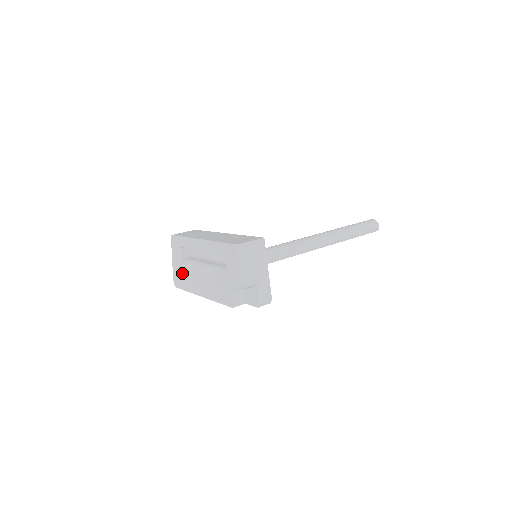
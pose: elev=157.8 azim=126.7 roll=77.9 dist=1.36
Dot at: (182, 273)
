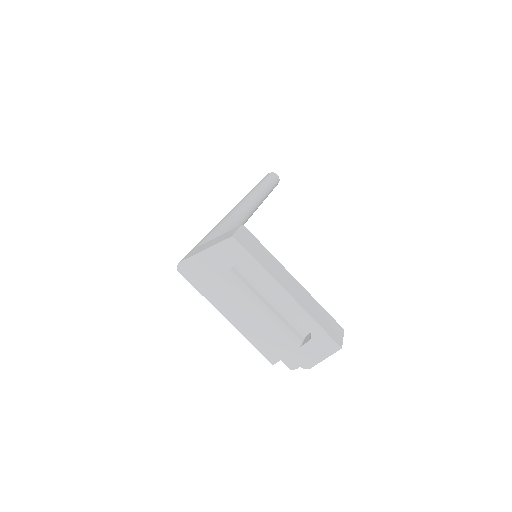
Dot at: (211, 276)
